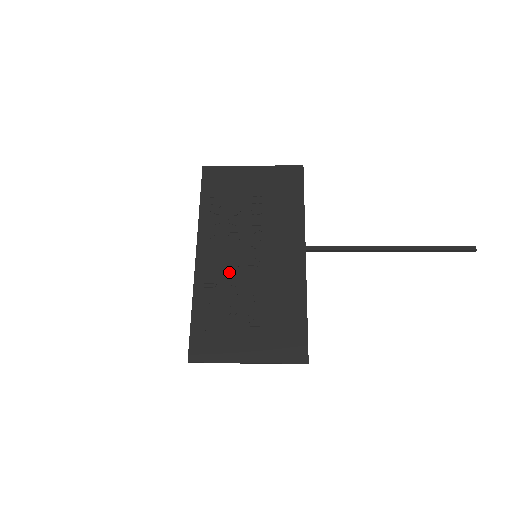
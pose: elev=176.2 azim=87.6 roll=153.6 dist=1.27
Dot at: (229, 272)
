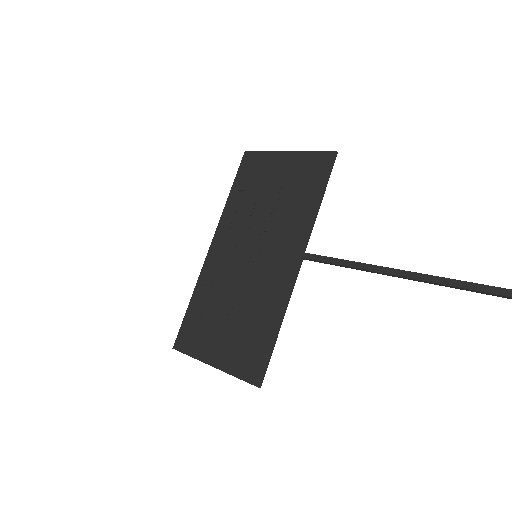
Dot at: (228, 269)
